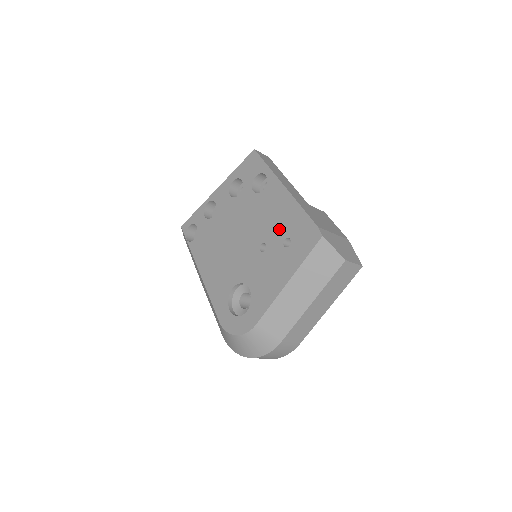
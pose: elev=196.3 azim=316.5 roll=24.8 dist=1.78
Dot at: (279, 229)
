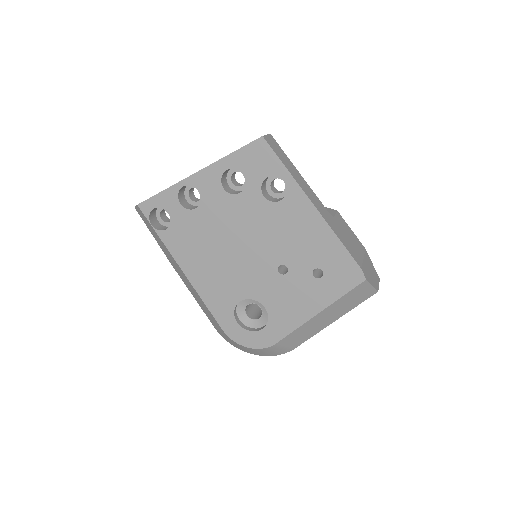
Dot at: (307, 256)
